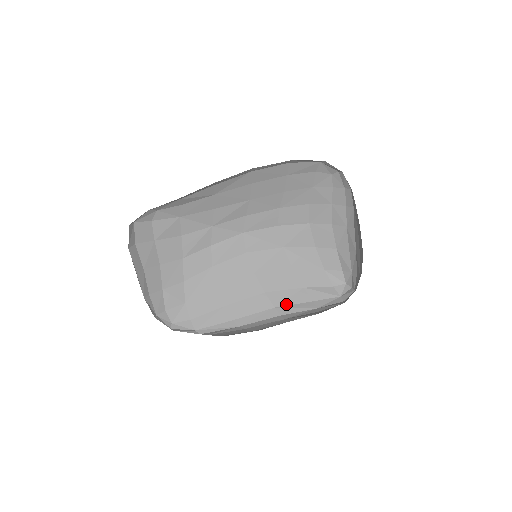
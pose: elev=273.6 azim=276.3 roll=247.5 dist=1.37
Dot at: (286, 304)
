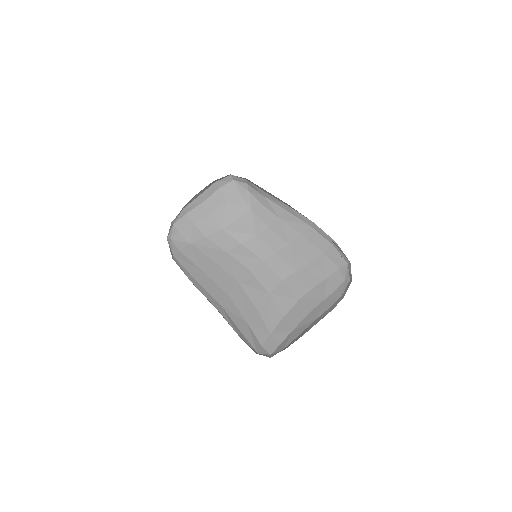
Dot at: (228, 312)
